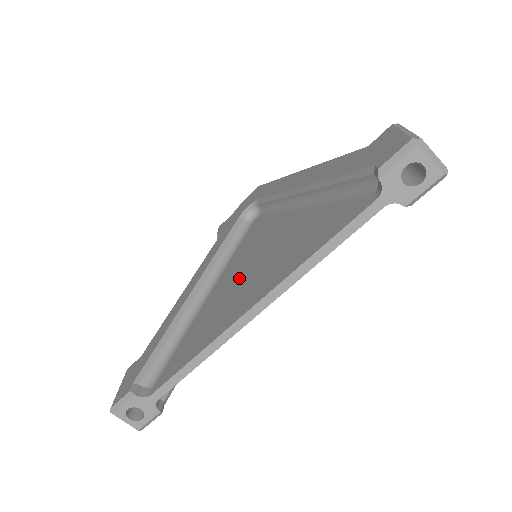
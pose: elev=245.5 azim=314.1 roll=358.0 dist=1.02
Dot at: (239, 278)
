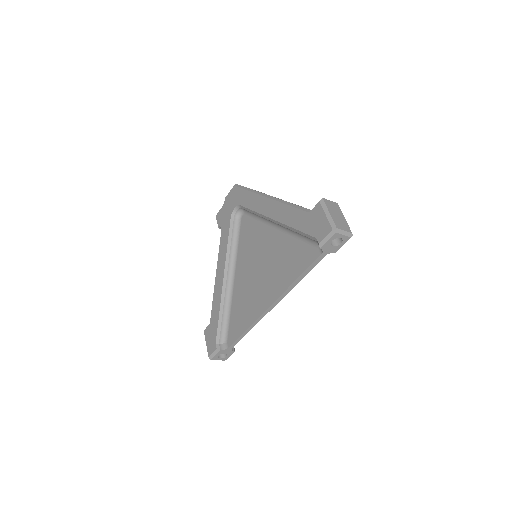
Dot at: (252, 275)
